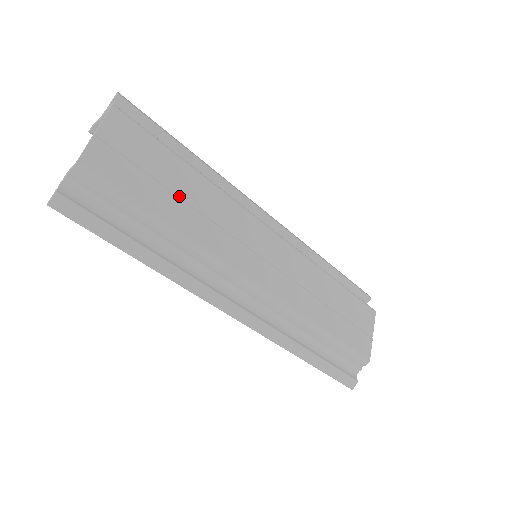
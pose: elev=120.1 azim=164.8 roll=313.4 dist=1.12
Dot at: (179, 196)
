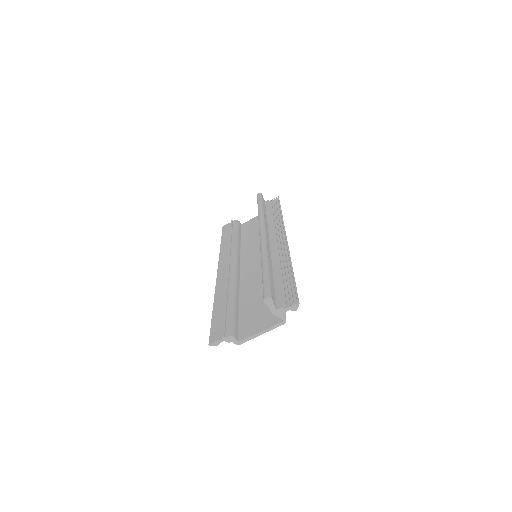
Dot at: occluded
